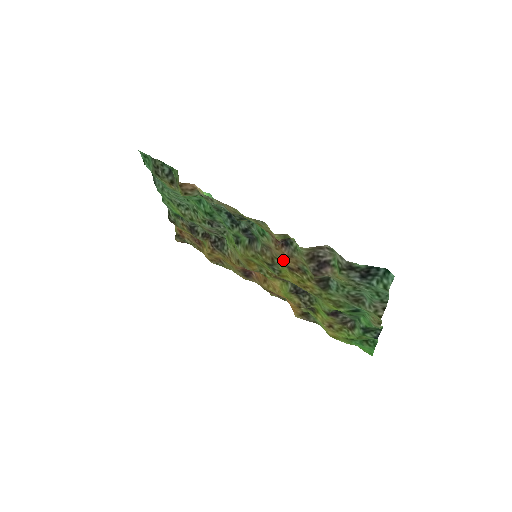
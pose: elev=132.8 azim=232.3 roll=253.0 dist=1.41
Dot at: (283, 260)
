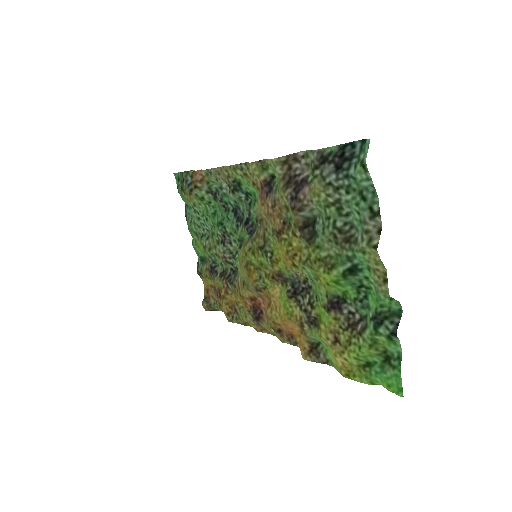
Dot at: (271, 225)
